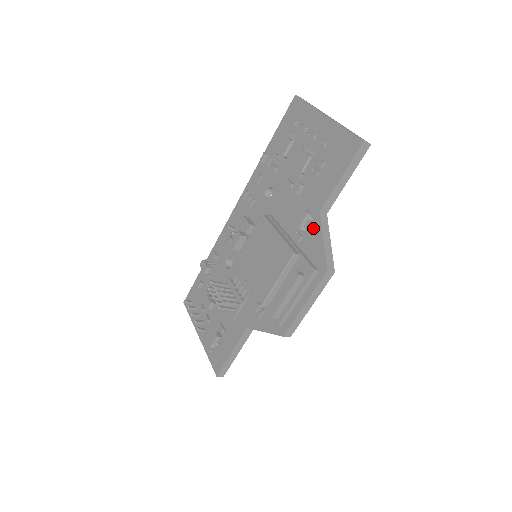
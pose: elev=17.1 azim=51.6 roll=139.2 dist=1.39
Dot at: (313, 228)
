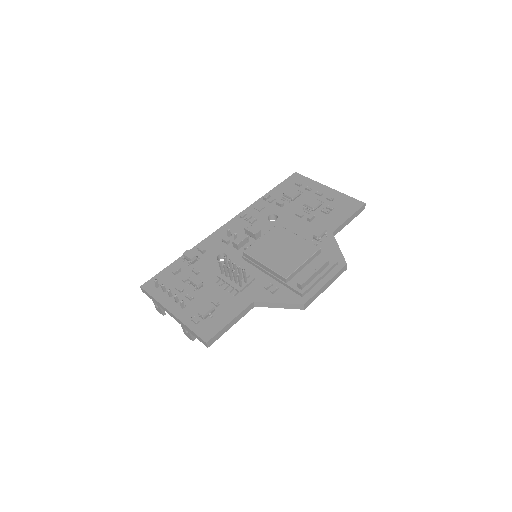
Dot at: (327, 240)
